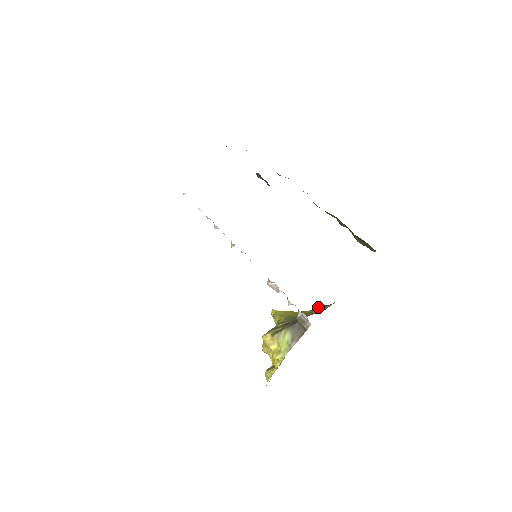
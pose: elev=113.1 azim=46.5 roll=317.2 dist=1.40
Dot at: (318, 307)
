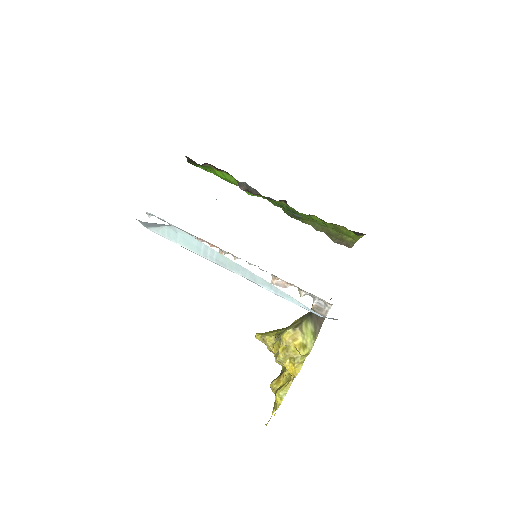
Dot at: occluded
